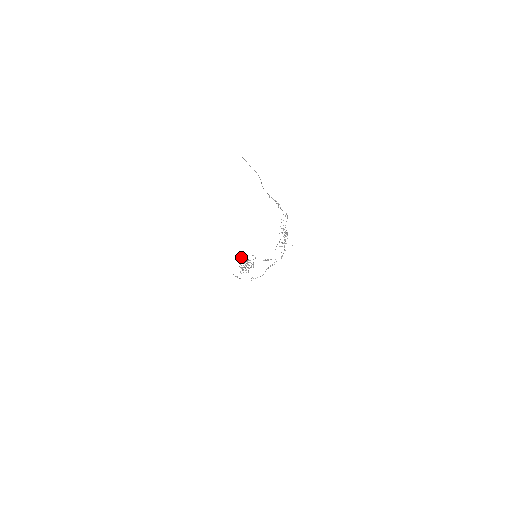
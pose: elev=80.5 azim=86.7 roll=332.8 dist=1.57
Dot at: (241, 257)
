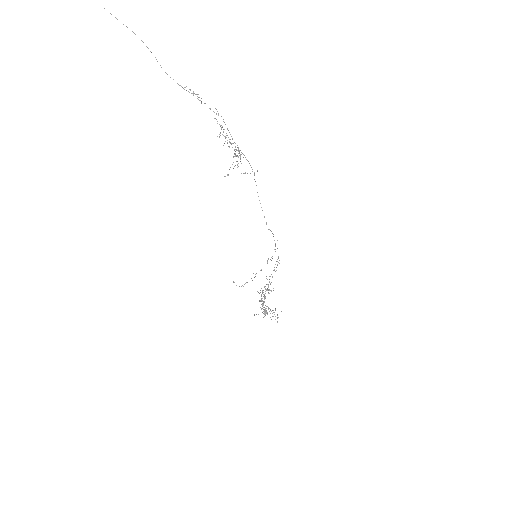
Dot at: occluded
